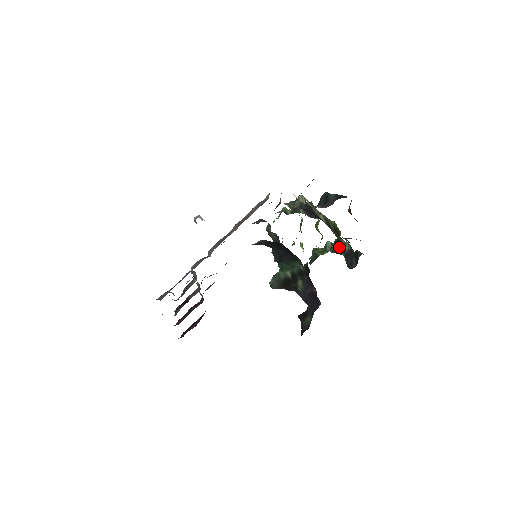
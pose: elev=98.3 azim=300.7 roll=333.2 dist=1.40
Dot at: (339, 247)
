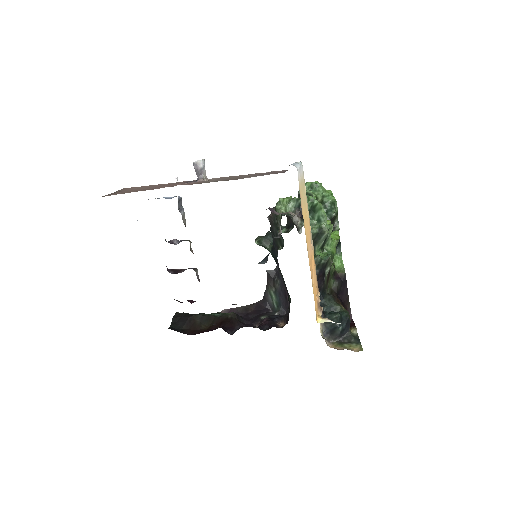
Dot at: occluded
